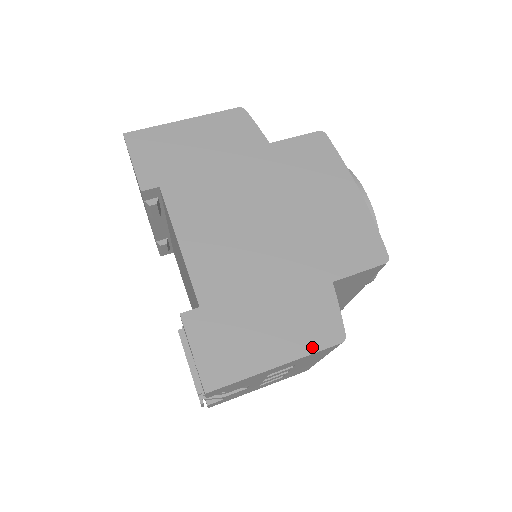
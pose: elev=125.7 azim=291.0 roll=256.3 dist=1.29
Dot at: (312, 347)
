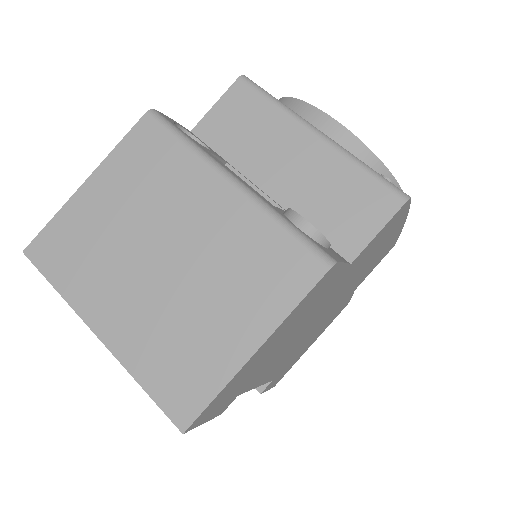
Dot at: occluded
